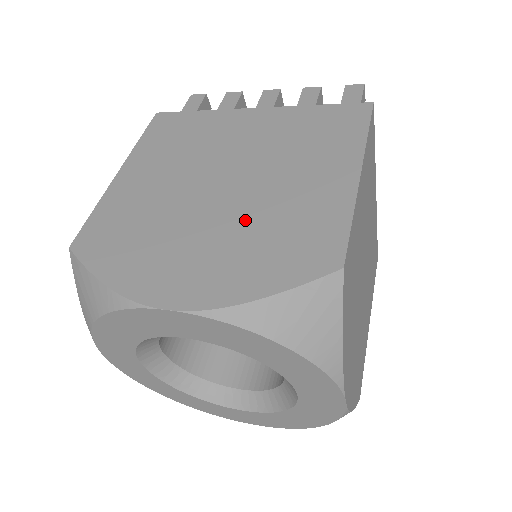
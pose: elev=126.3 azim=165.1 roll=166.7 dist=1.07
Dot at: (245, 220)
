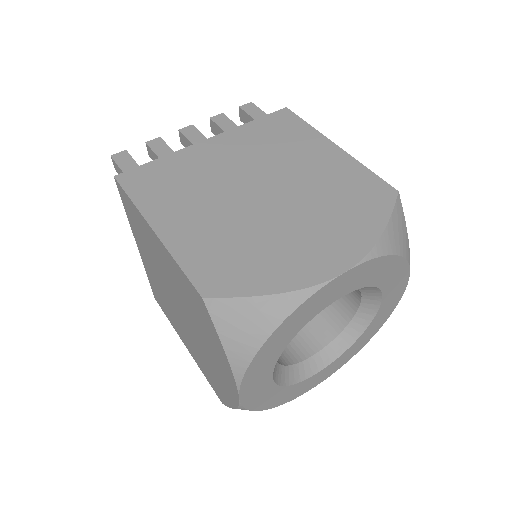
Dot at: (311, 201)
